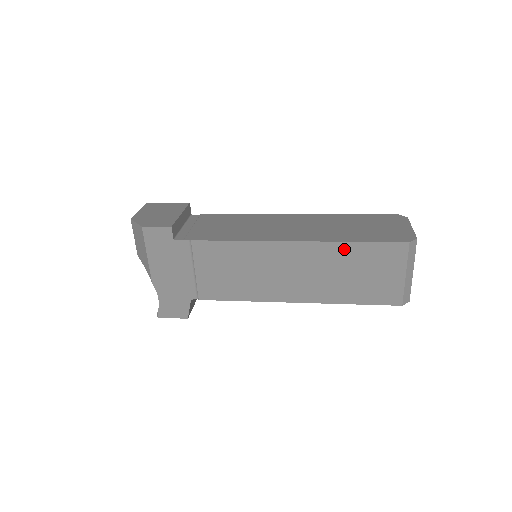
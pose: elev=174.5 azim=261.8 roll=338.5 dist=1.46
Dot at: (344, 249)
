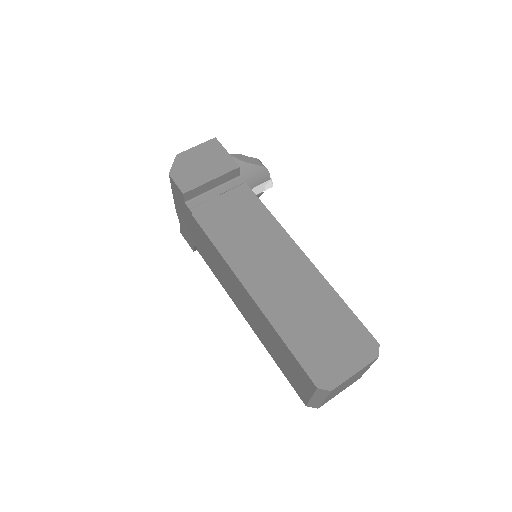
Dot at: (276, 335)
